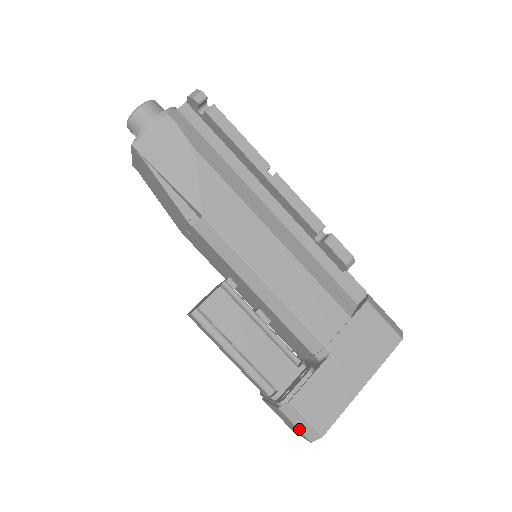
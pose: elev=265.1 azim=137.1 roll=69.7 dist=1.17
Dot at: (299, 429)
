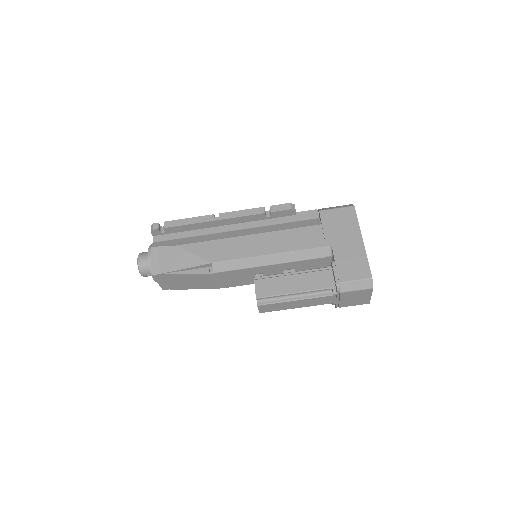
Dot at: (360, 289)
